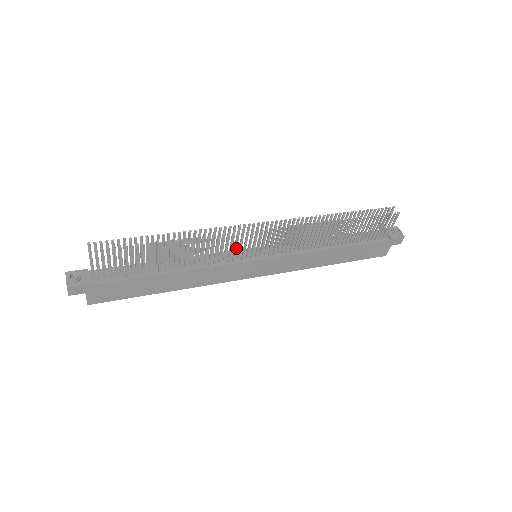
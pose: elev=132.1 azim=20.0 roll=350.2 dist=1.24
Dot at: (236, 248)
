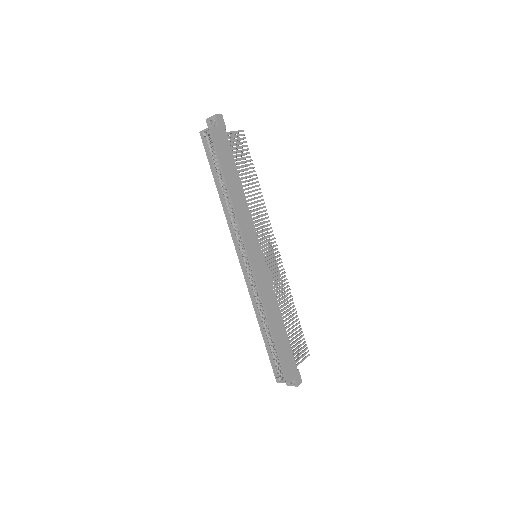
Dot at: occluded
